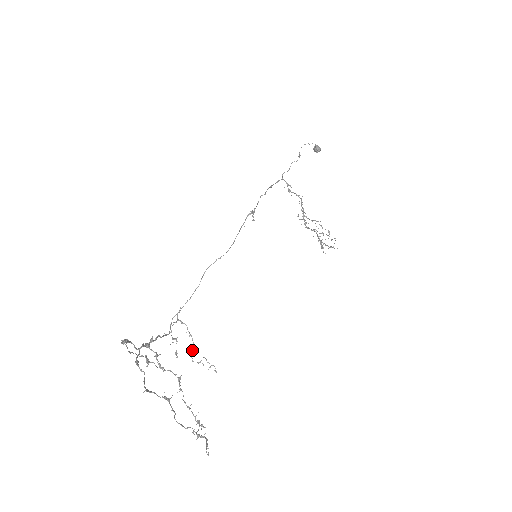
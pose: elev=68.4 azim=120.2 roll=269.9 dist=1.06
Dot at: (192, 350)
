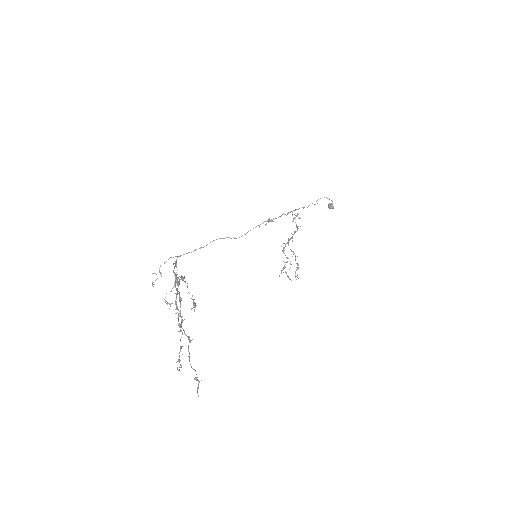
Dot at: (171, 291)
